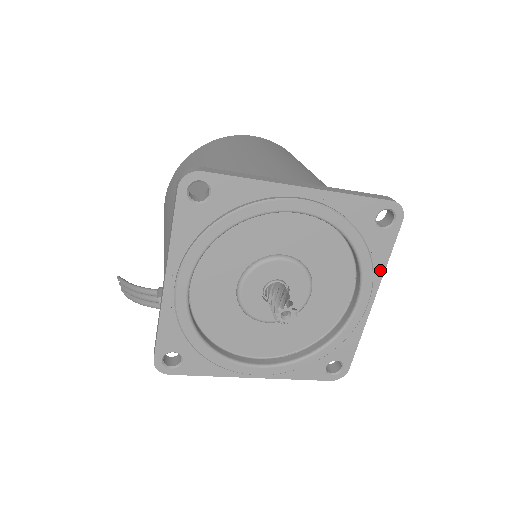
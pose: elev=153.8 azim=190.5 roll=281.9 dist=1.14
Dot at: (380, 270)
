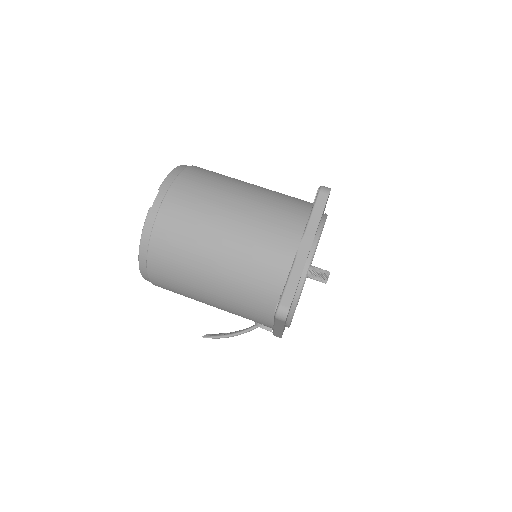
Dot at: (325, 207)
